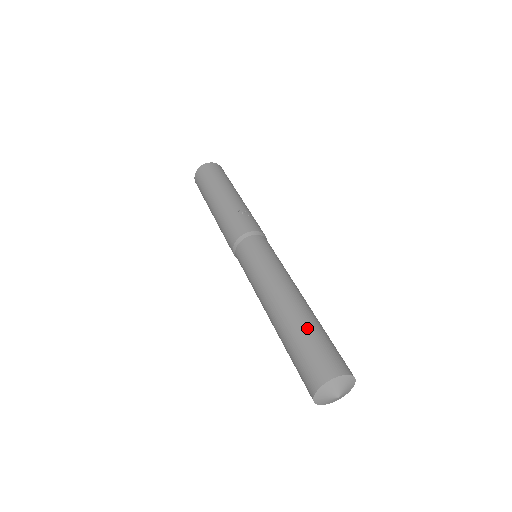
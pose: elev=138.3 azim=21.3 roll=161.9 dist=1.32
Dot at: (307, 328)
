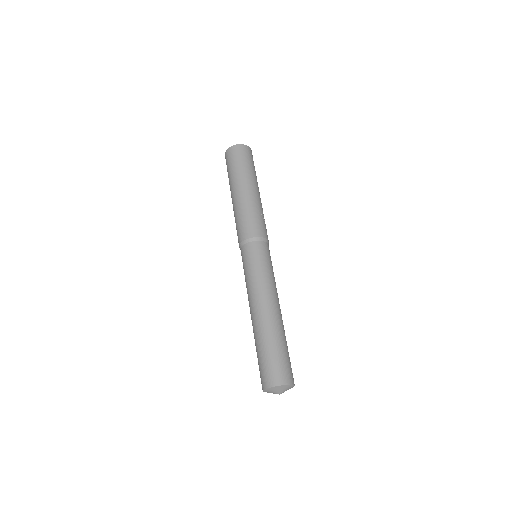
Dot at: (283, 341)
